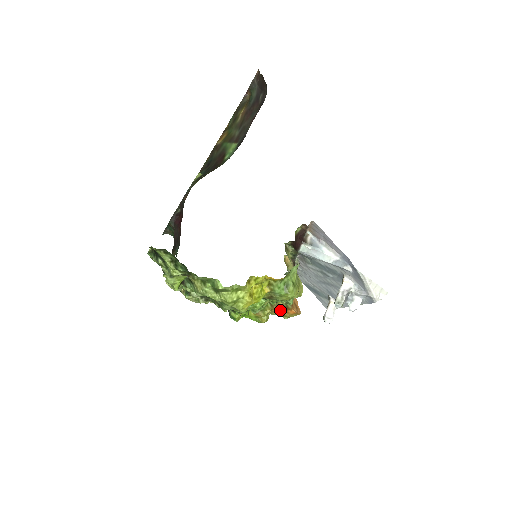
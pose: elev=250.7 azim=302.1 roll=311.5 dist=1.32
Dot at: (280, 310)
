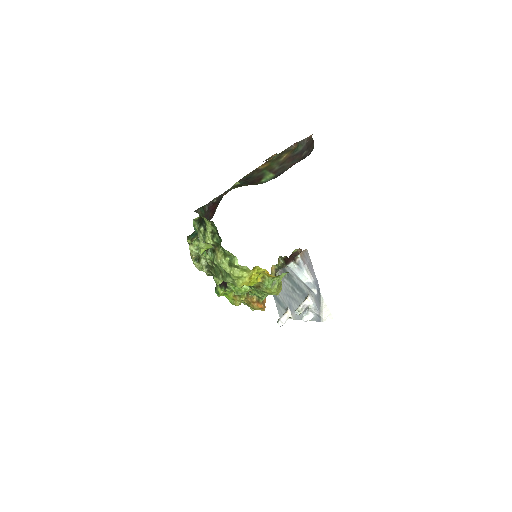
Dot at: (252, 301)
